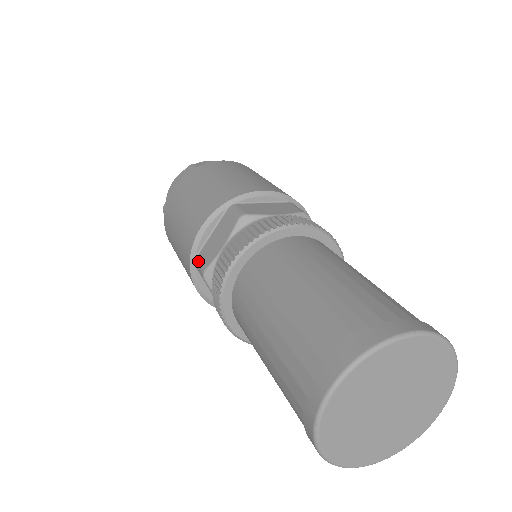
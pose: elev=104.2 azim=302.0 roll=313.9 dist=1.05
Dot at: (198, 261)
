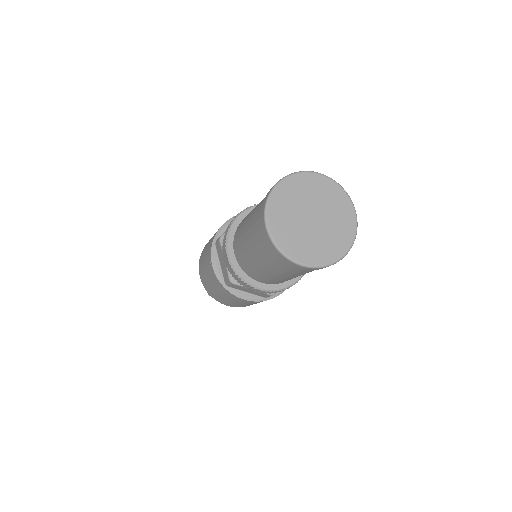
Dot at: (226, 282)
